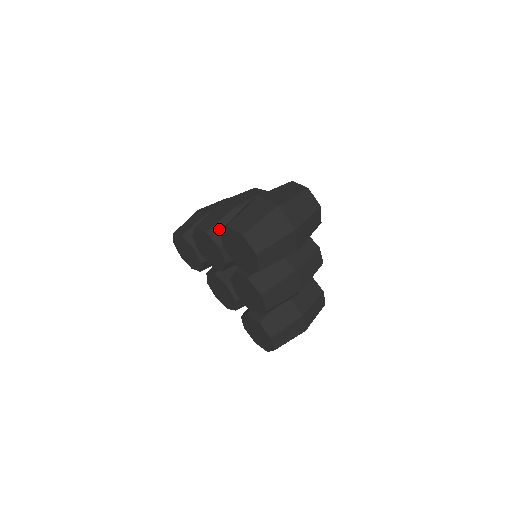
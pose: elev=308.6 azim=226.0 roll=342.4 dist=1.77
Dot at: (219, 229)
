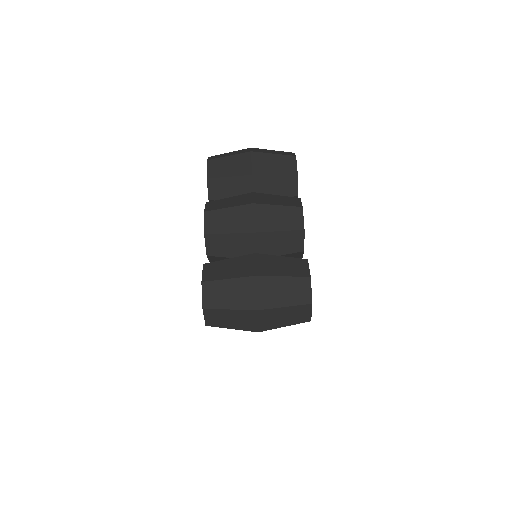
Dot at: (219, 241)
